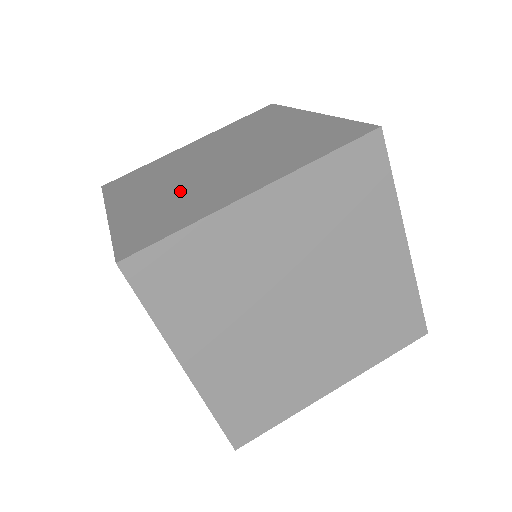
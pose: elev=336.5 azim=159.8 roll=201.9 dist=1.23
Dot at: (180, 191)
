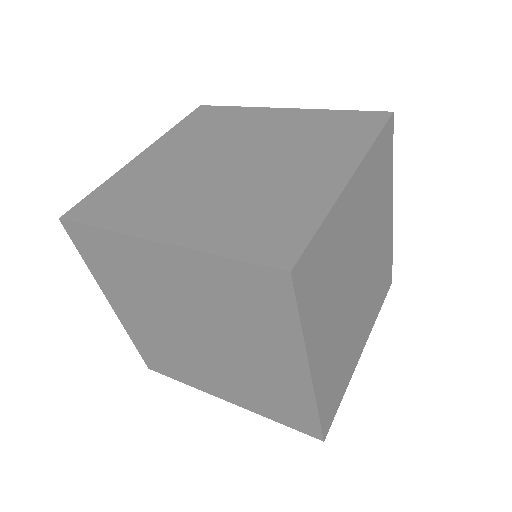
Dot at: (172, 177)
